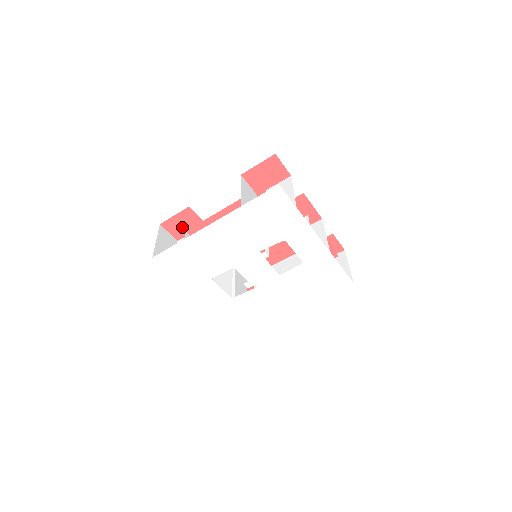
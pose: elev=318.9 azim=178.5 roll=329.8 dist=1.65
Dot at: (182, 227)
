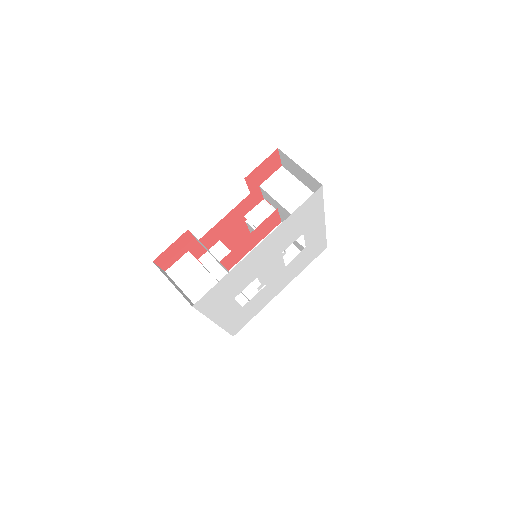
Dot at: (174, 255)
